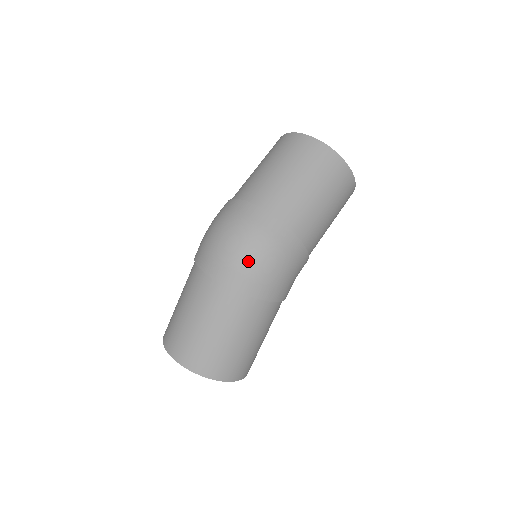
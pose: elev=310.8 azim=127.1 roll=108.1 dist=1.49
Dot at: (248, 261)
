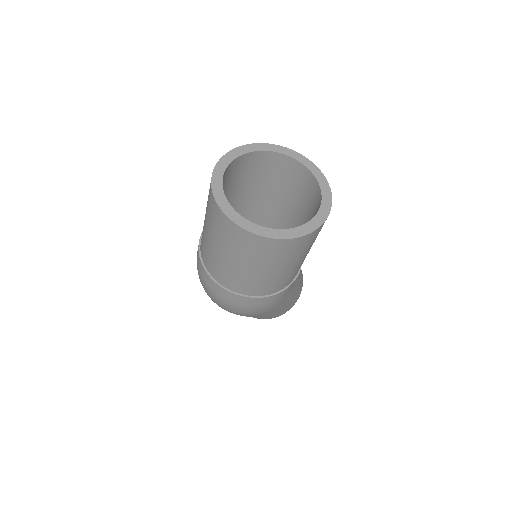
Dot at: (230, 311)
